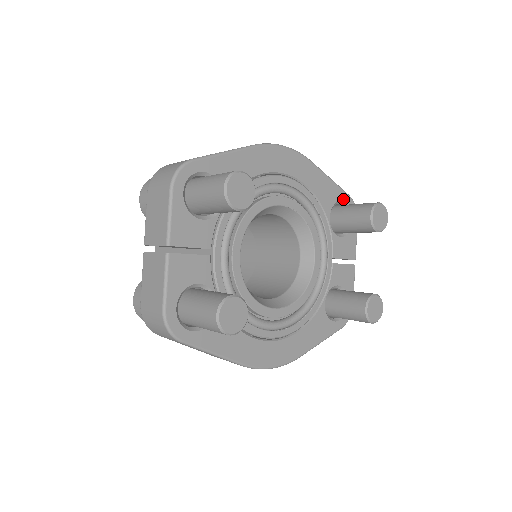
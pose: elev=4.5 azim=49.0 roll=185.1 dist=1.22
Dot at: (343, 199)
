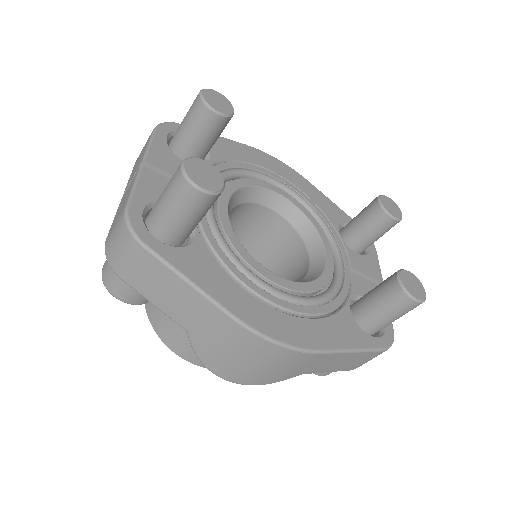
Dot at: occluded
